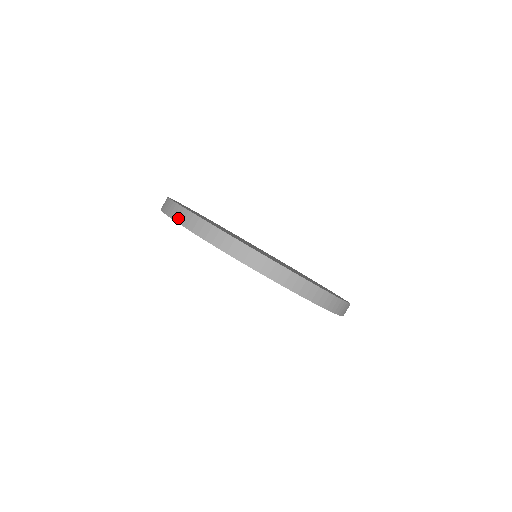
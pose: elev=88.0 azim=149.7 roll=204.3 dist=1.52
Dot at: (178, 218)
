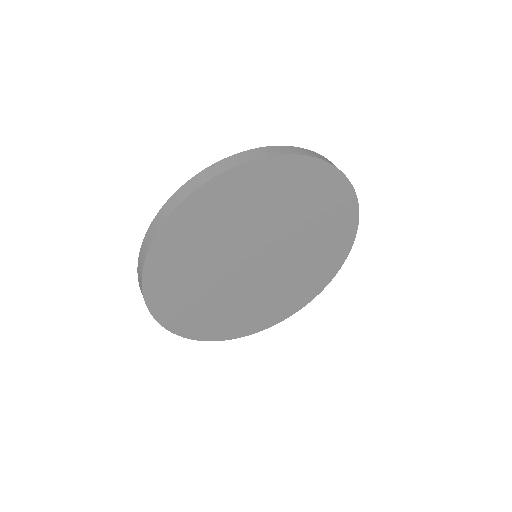
Dot at: (141, 289)
